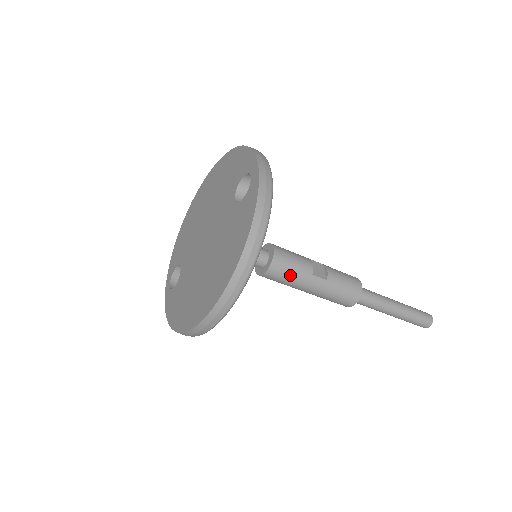
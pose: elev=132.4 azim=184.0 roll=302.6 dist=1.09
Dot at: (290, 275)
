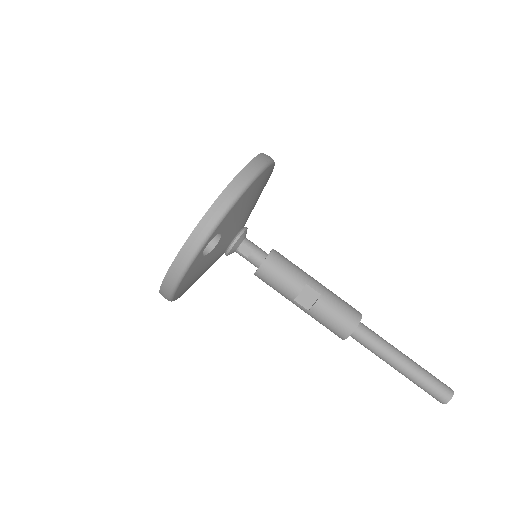
Dot at: (273, 288)
